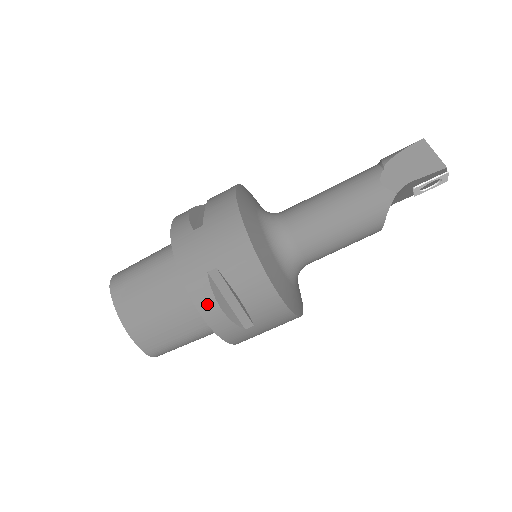
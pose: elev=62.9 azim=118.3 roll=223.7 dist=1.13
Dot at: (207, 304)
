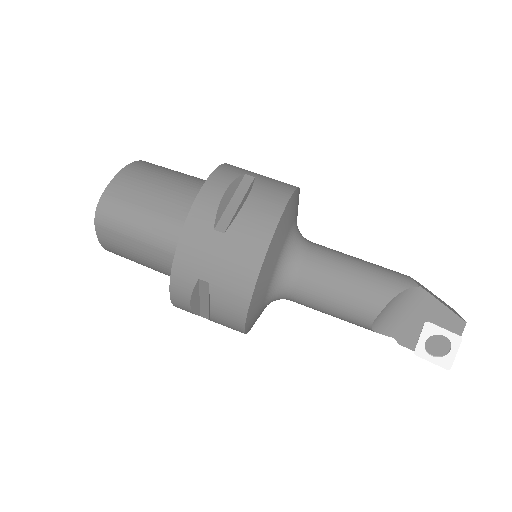
Dot at: (220, 181)
